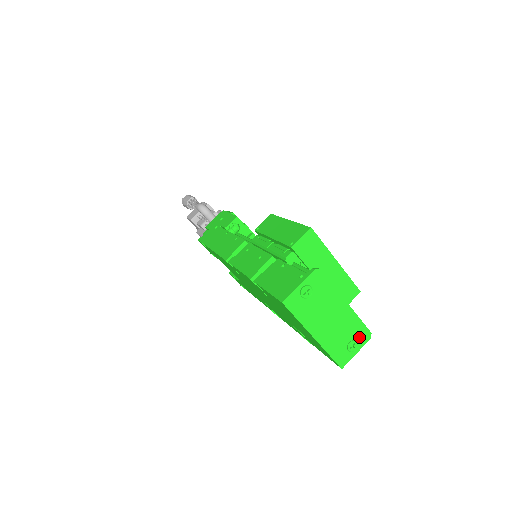
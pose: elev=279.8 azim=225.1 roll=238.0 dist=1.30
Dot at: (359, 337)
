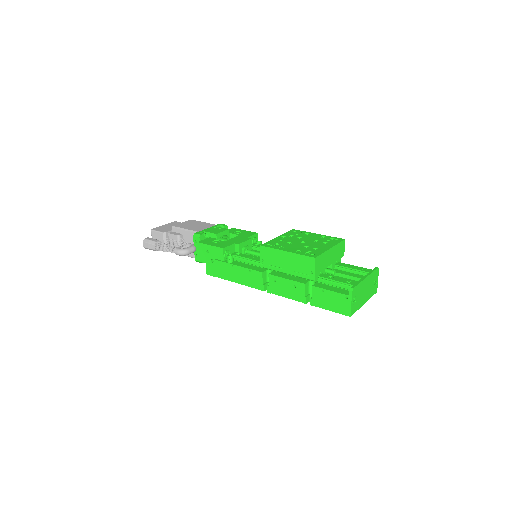
Dot at: (376, 276)
